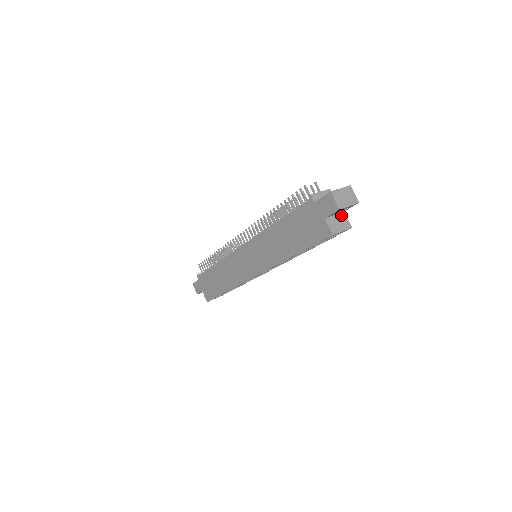
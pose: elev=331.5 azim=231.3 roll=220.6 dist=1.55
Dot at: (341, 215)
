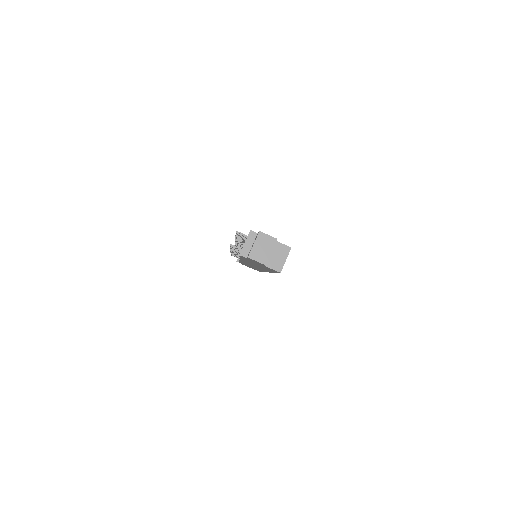
Dot at: (275, 247)
